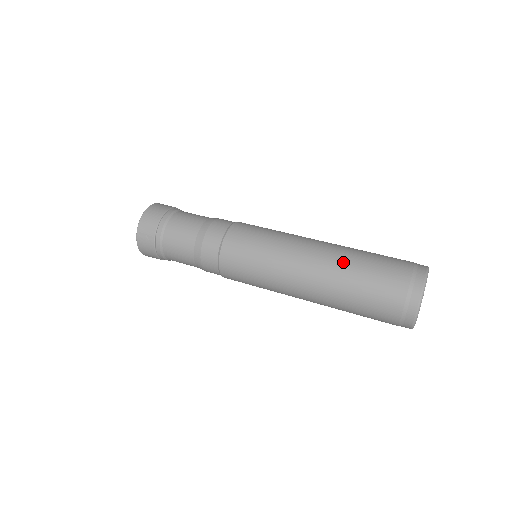
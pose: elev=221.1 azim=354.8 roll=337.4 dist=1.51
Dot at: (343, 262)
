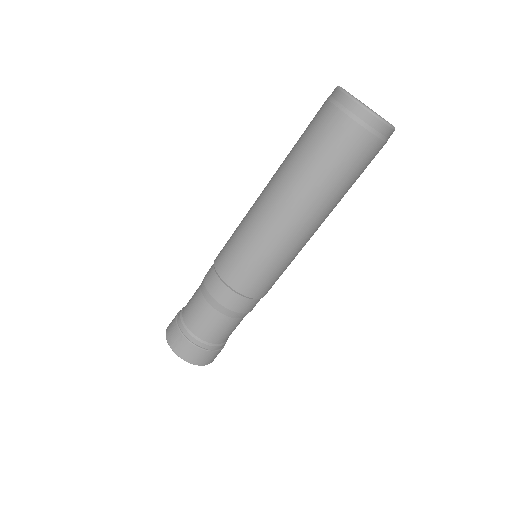
Dot at: (285, 161)
